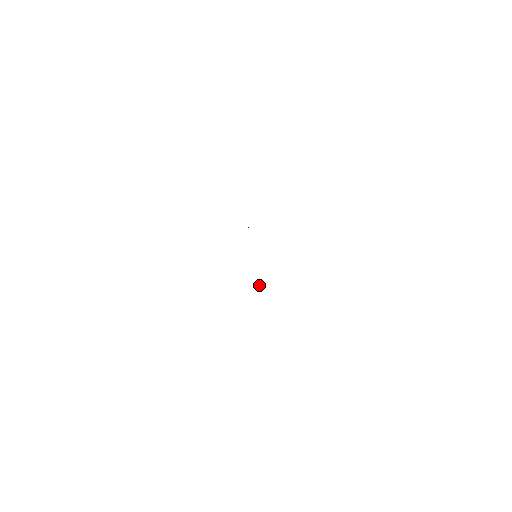
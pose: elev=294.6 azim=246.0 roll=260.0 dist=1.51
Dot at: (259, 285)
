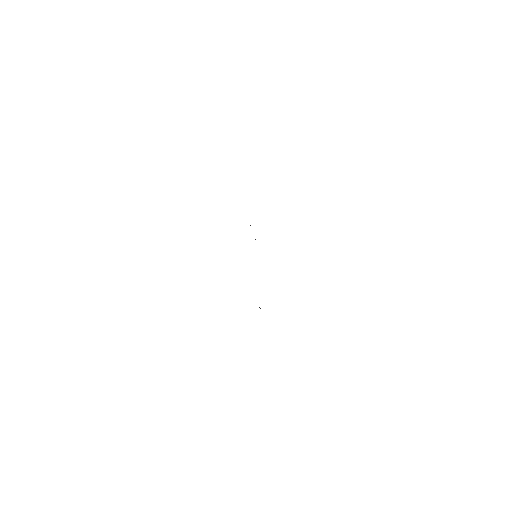
Dot at: (260, 308)
